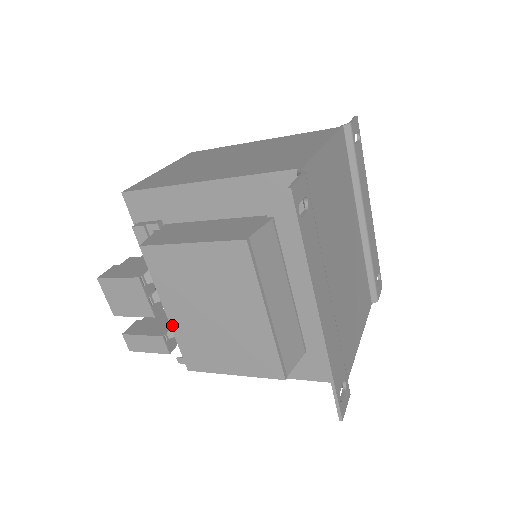
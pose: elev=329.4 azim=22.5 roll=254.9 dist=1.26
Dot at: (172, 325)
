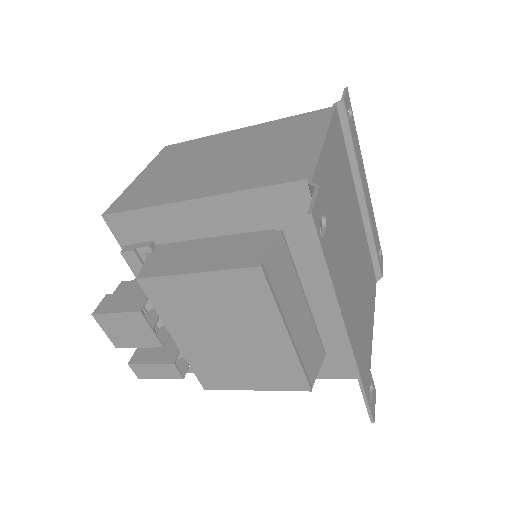
Dot at: (182, 350)
